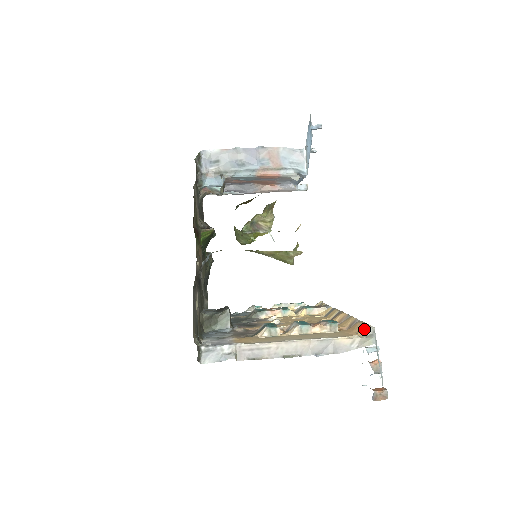
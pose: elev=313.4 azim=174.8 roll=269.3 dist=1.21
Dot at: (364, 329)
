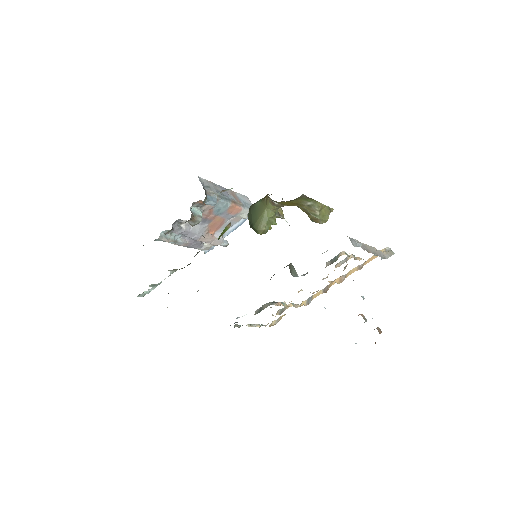
Dot at: (382, 251)
